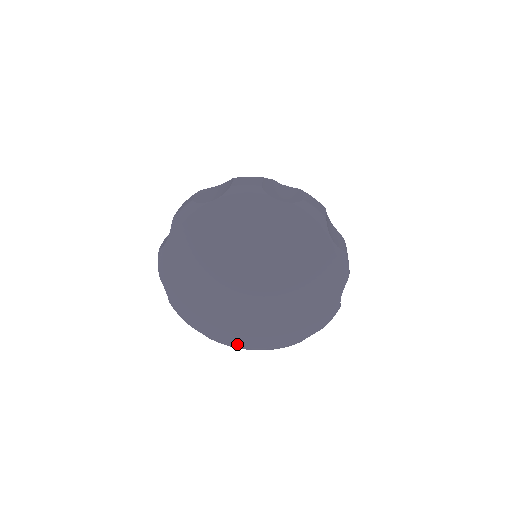
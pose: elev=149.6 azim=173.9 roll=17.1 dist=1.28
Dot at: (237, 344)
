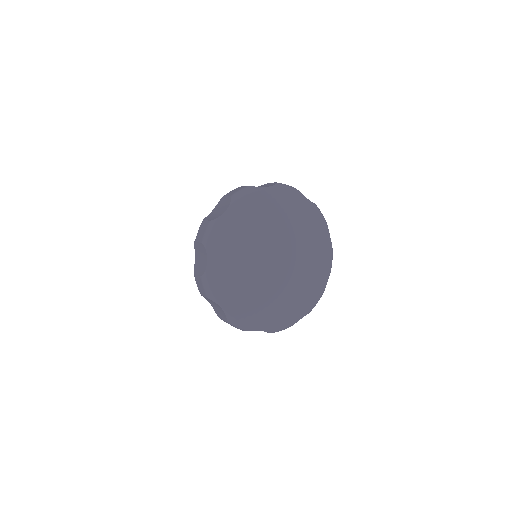
Dot at: (249, 322)
